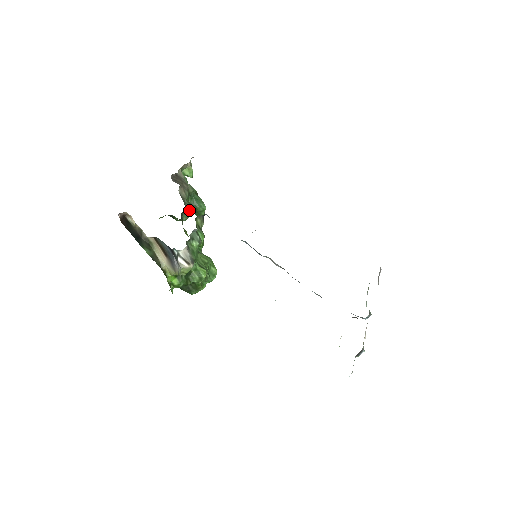
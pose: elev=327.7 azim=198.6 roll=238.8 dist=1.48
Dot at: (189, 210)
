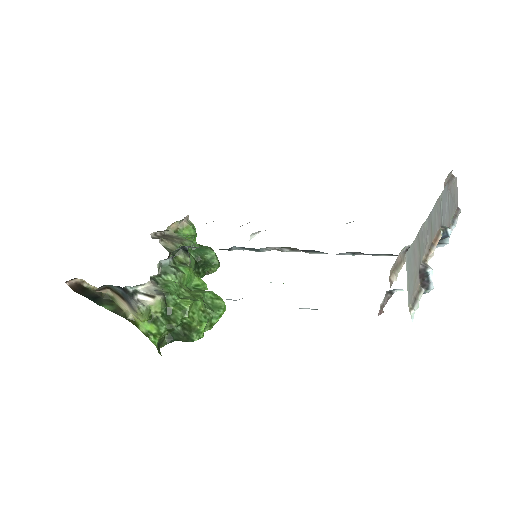
Dot at: occluded
